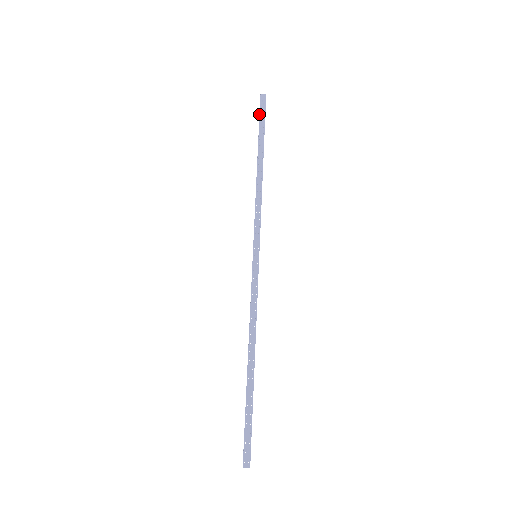
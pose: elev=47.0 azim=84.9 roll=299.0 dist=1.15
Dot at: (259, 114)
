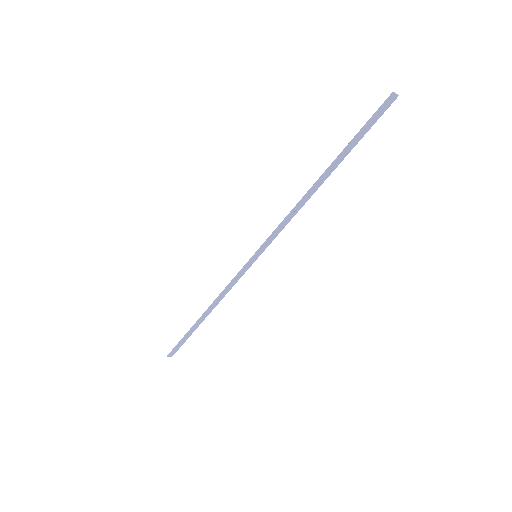
Dot at: (369, 119)
